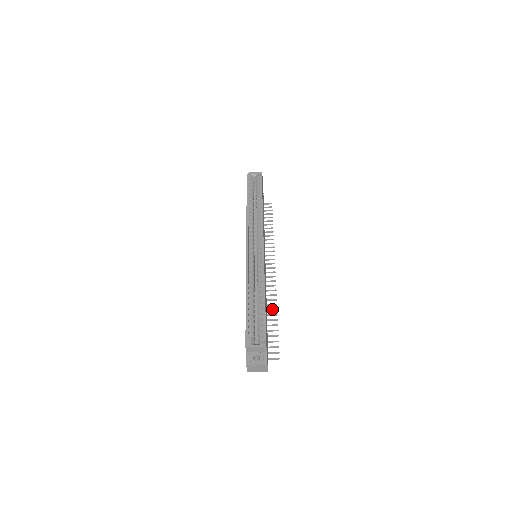
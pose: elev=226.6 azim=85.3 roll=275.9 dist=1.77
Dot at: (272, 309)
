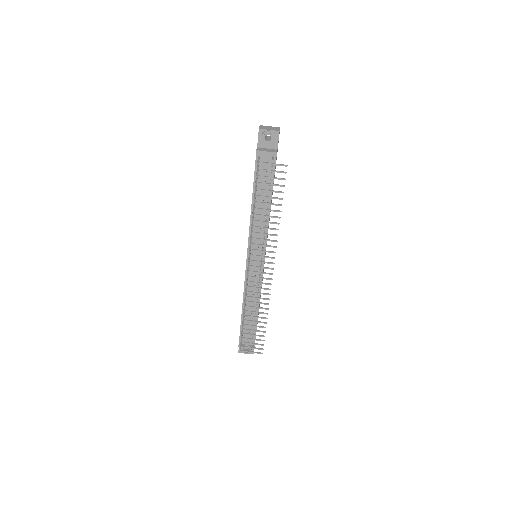
Dot at: (274, 223)
